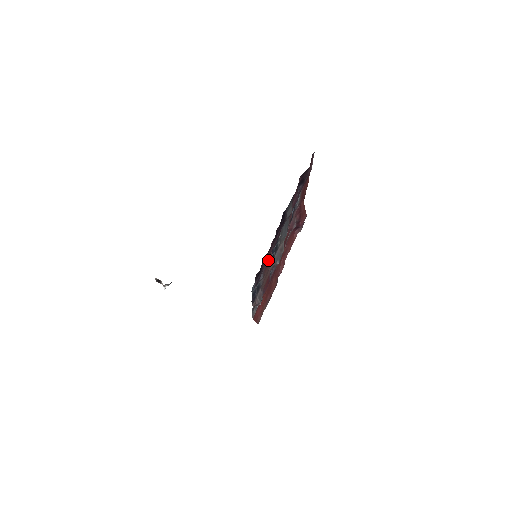
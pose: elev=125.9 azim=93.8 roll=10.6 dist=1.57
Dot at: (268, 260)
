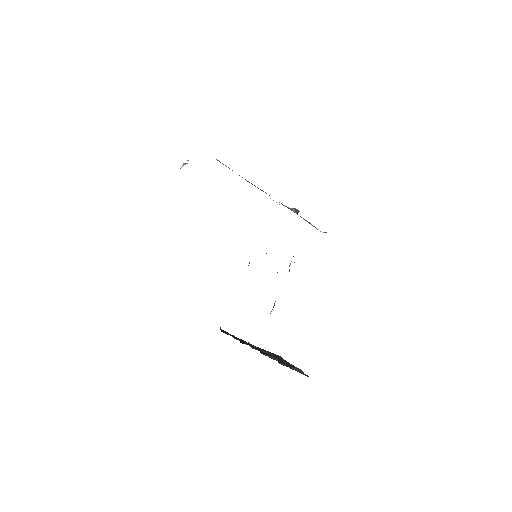
Dot at: occluded
